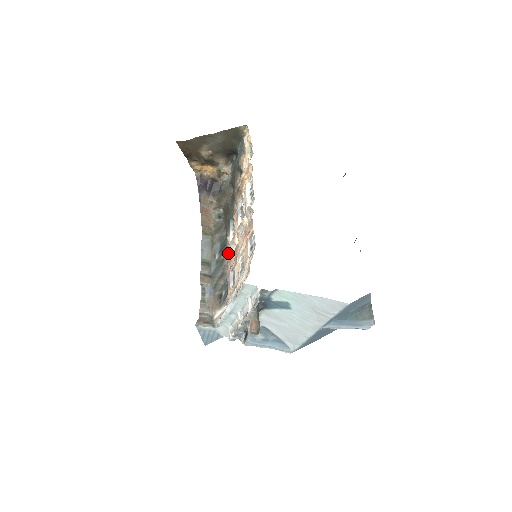
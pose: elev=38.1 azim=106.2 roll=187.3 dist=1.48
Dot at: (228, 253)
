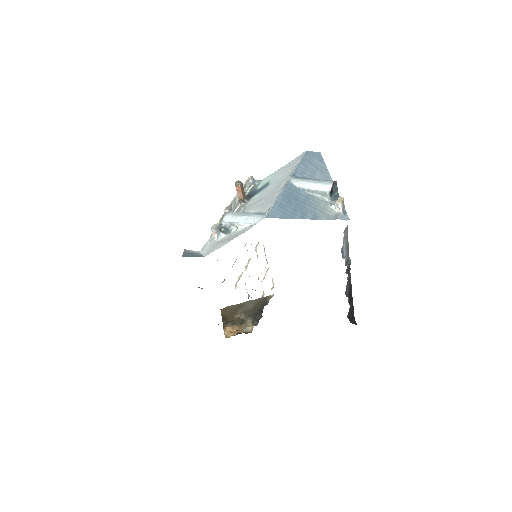
Dot at: occluded
